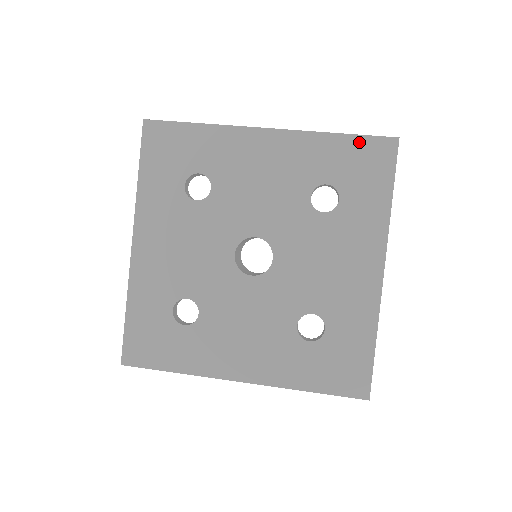
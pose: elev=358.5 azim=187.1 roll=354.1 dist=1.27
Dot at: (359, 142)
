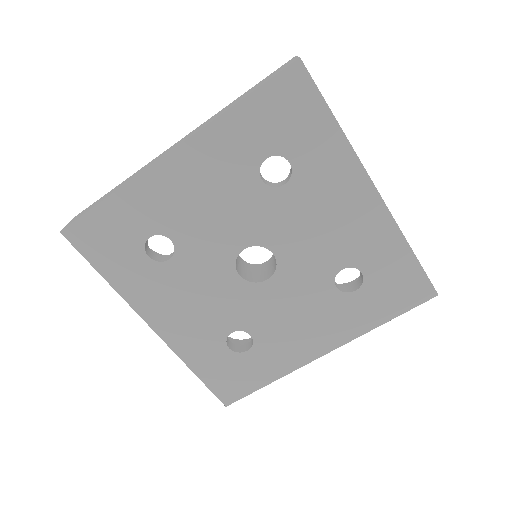
Dot at: (265, 95)
